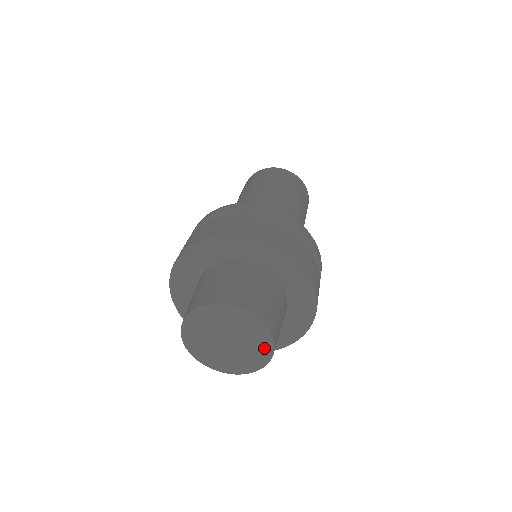
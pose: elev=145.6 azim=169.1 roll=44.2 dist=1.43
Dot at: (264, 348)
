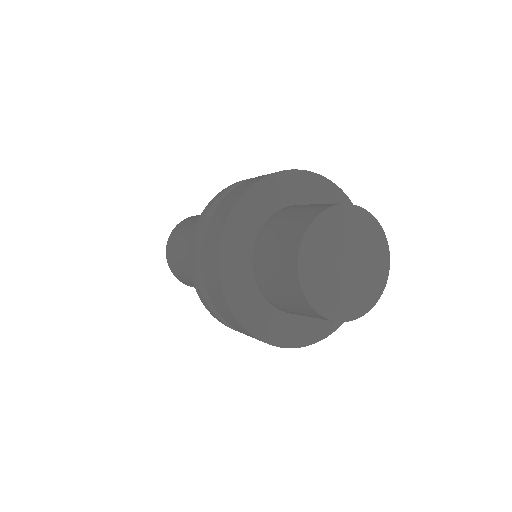
Dot at: (380, 250)
